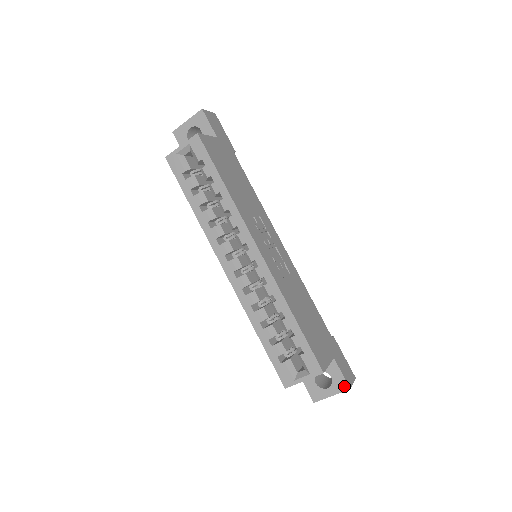
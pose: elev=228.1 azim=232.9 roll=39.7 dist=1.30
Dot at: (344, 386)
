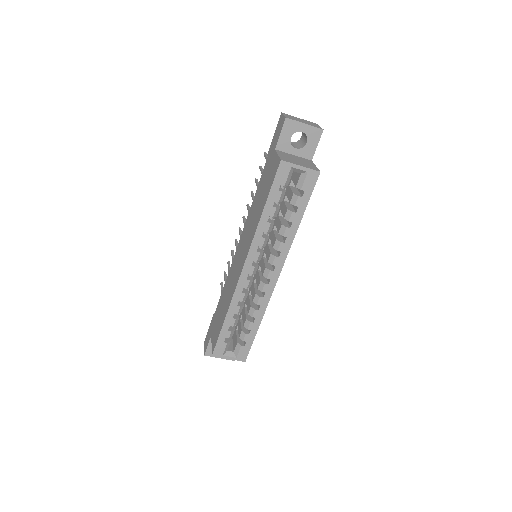
Dot at: occluded
